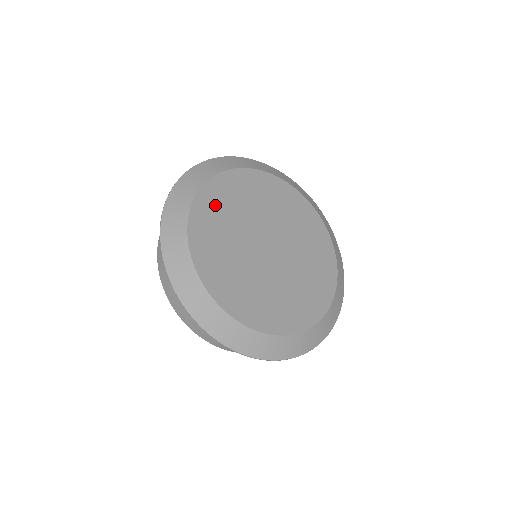
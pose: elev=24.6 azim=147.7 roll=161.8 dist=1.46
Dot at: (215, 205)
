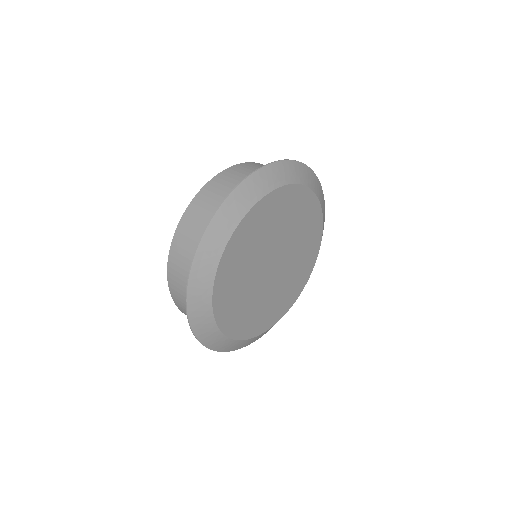
Dot at: (241, 246)
